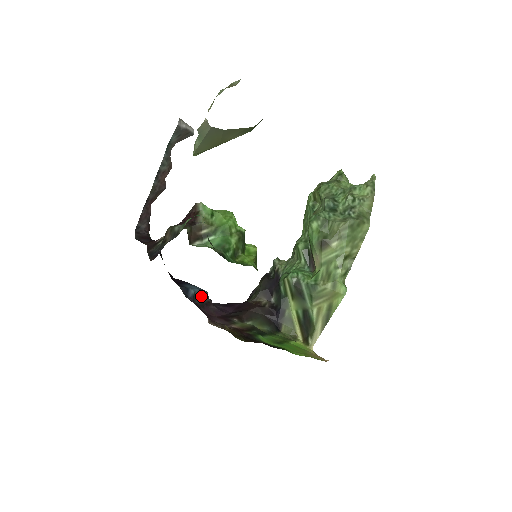
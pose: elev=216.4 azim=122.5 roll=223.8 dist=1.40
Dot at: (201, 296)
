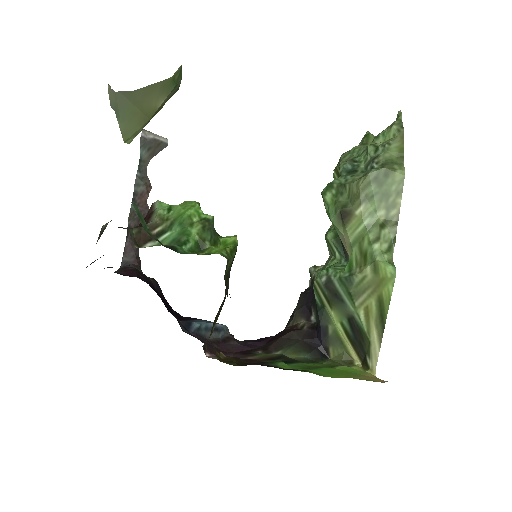
Dot at: (215, 331)
